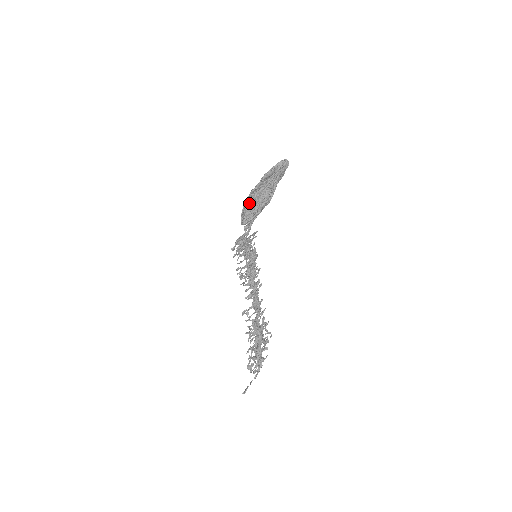
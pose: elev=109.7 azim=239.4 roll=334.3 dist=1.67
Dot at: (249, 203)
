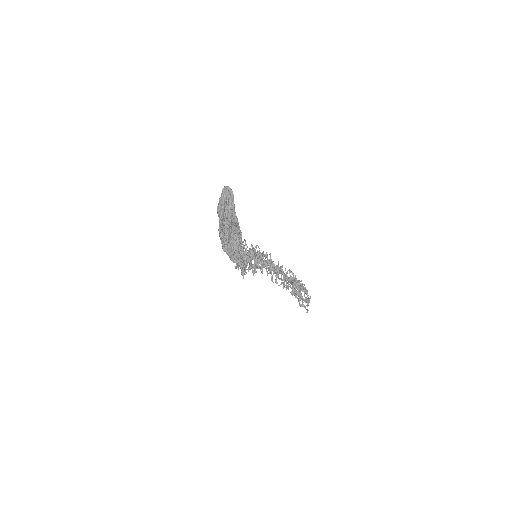
Dot at: (227, 248)
